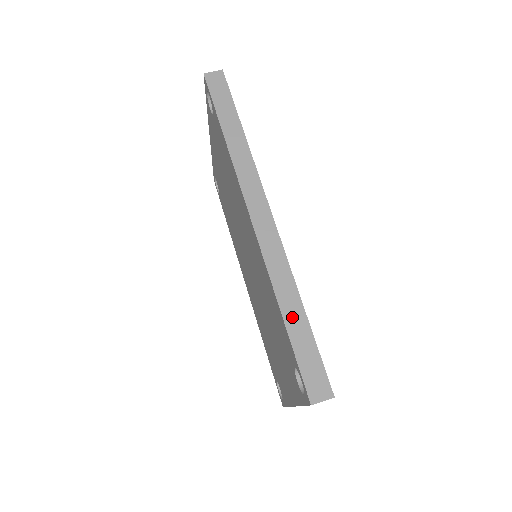
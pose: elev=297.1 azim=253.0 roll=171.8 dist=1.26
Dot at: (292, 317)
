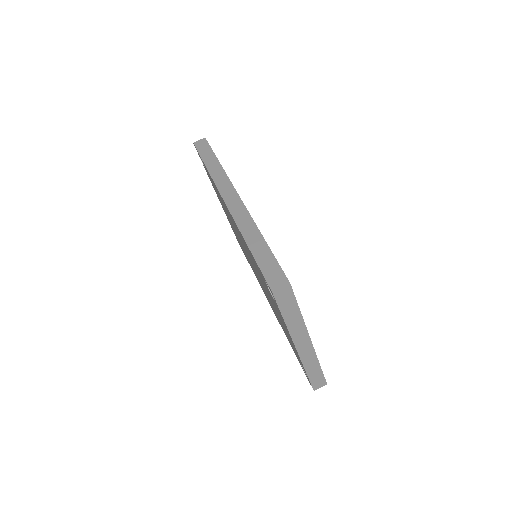
Dot at: (255, 245)
